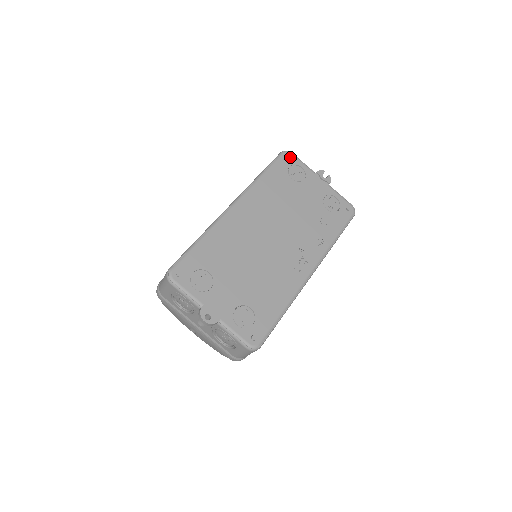
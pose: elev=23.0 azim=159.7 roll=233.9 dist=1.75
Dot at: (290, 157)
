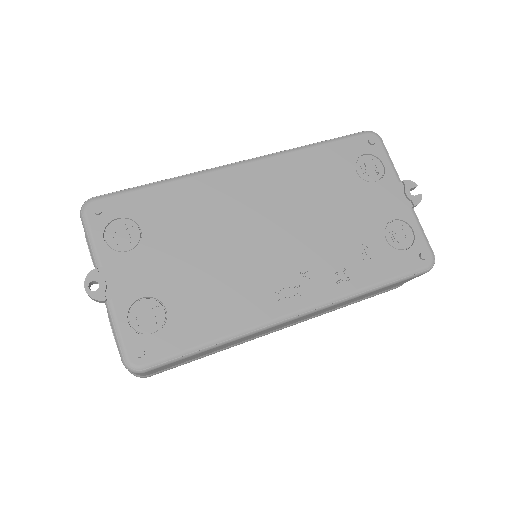
Dot at: (373, 142)
